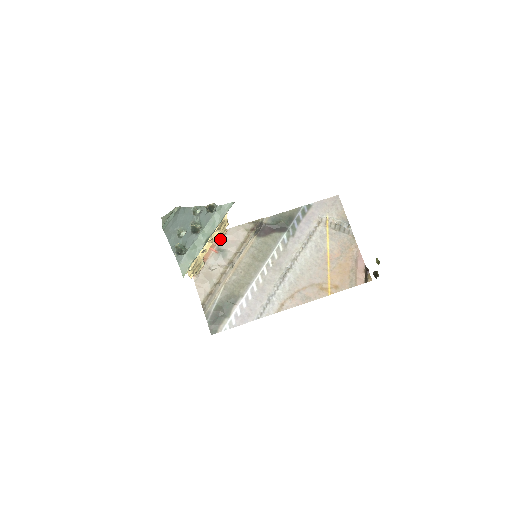
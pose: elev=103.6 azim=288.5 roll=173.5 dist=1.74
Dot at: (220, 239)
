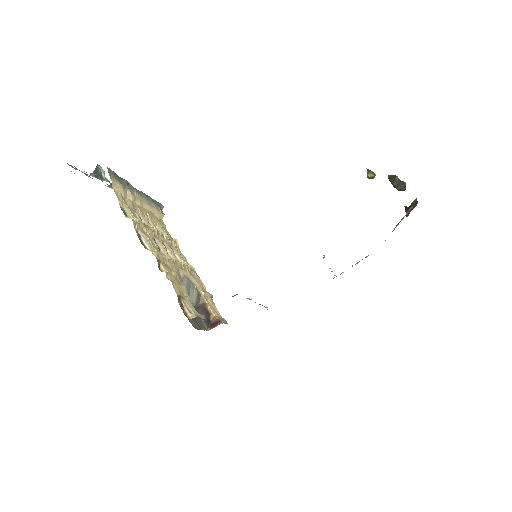
Dot at: (218, 318)
